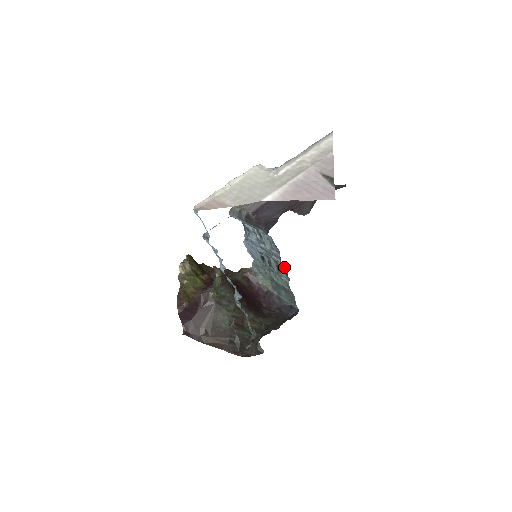
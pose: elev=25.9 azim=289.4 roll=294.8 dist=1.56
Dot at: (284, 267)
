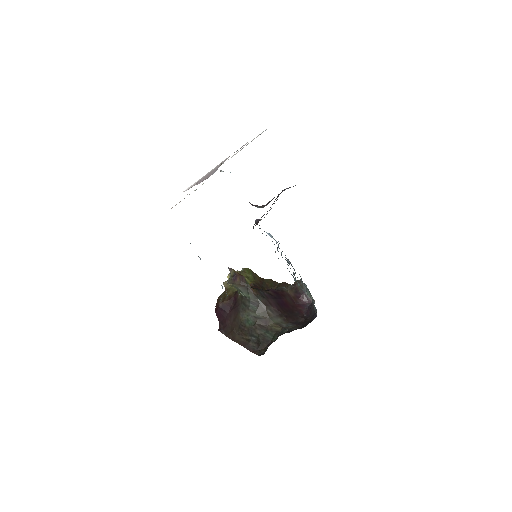
Dot at: occluded
